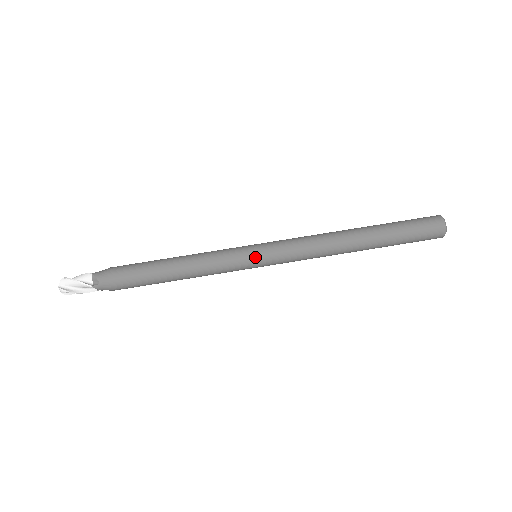
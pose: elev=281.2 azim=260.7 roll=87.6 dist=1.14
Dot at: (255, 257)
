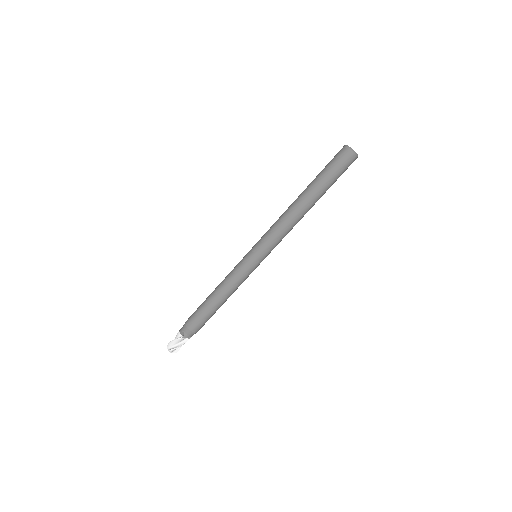
Dot at: occluded
